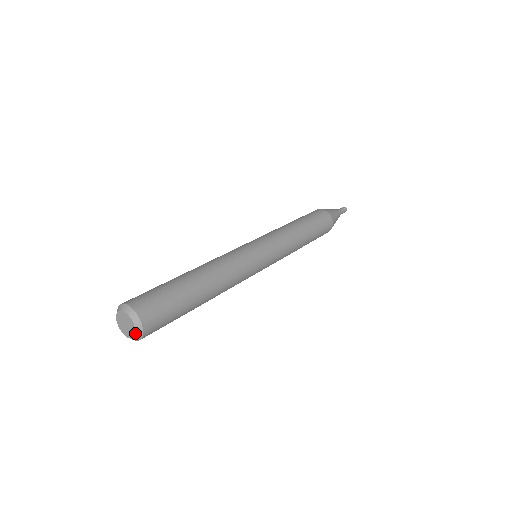
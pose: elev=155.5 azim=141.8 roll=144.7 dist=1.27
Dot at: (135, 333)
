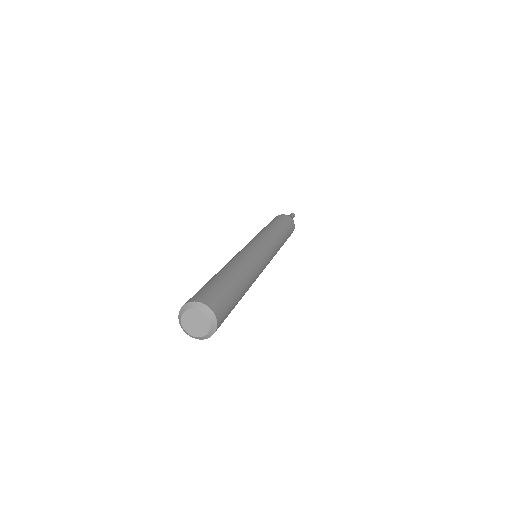
Dot at: (207, 333)
